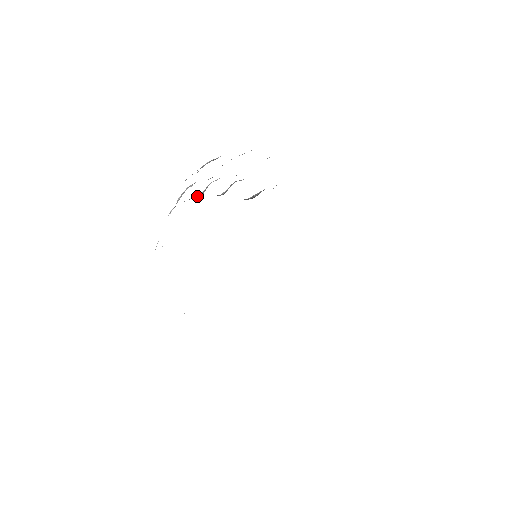
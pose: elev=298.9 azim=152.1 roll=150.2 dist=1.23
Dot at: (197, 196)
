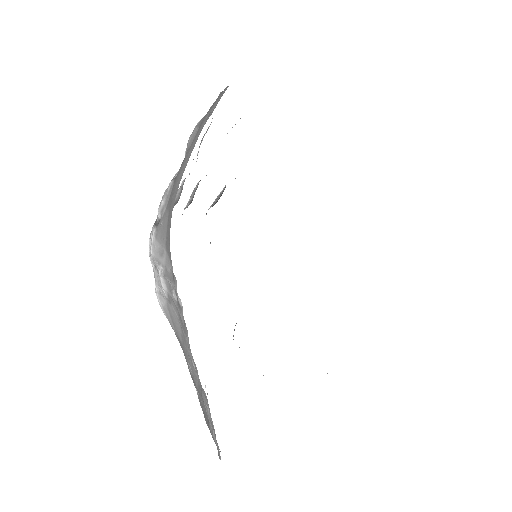
Dot at: occluded
